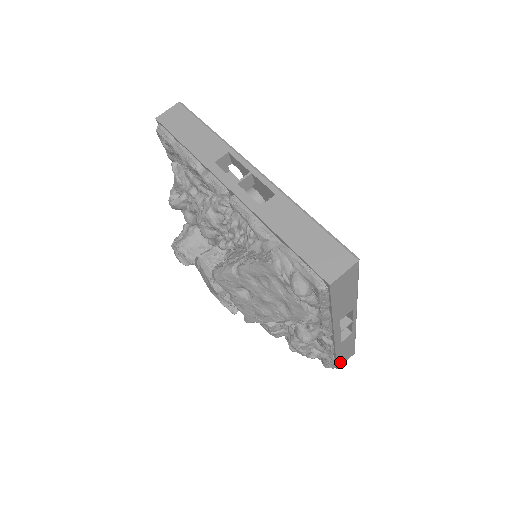
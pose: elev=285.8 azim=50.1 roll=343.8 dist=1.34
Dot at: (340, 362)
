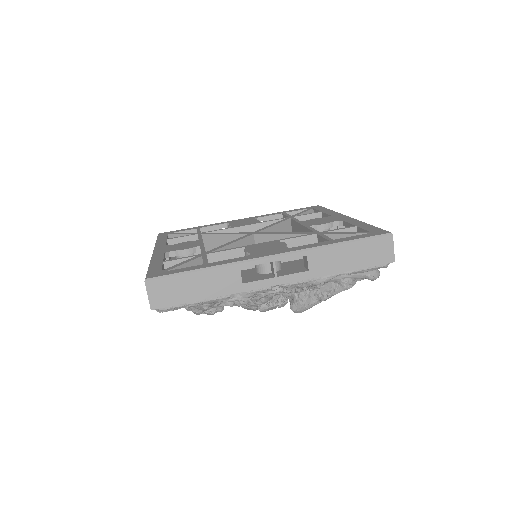
Dot at: occluded
